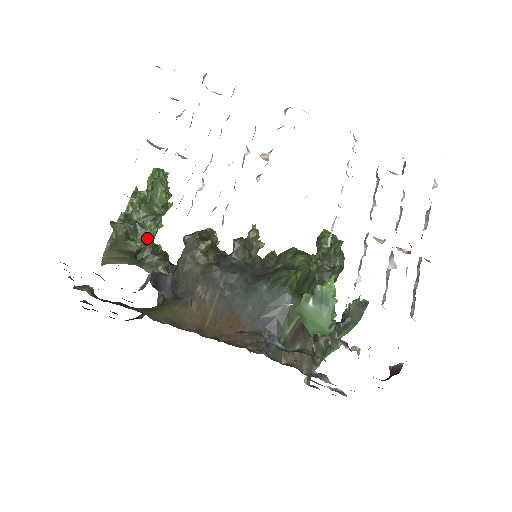
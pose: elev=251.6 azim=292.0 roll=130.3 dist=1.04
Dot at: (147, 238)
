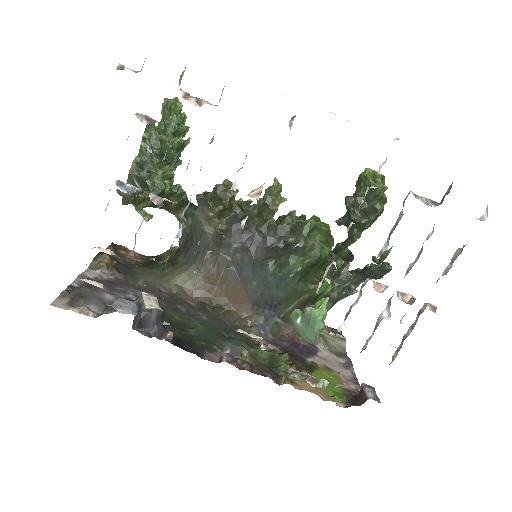
Dot at: occluded
